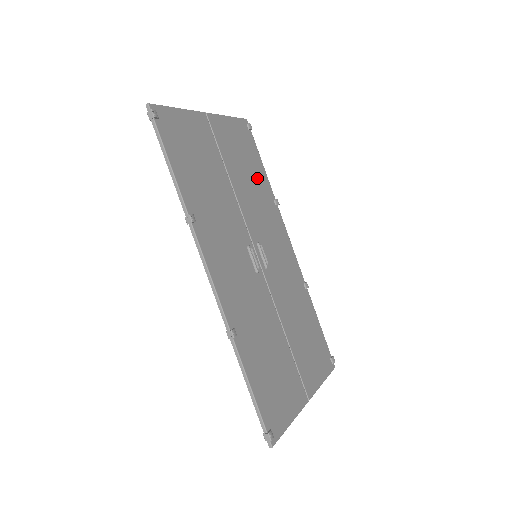
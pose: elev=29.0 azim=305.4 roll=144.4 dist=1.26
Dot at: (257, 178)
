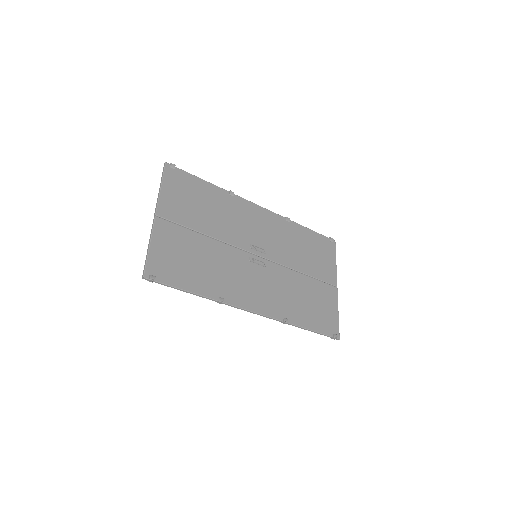
Dot at: (210, 199)
